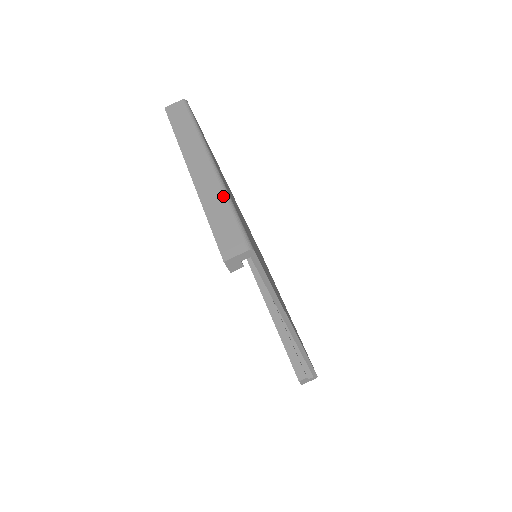
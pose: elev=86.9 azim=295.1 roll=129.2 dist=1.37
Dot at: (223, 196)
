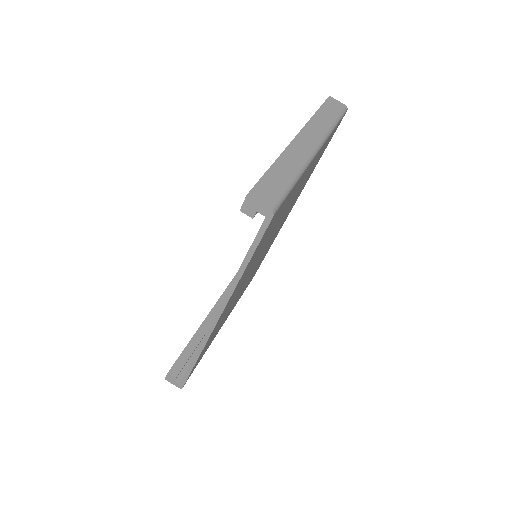
Dot at: (298, 169)
